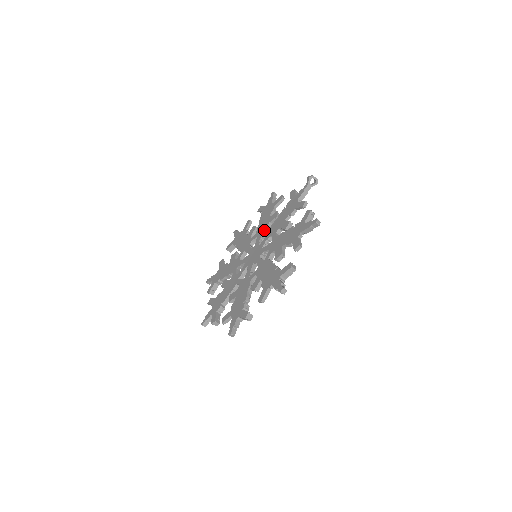
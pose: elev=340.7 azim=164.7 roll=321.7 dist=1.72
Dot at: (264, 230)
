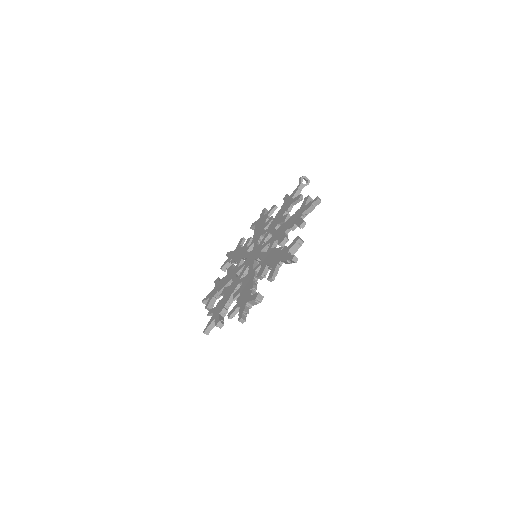
Dot at: (261, 234)
